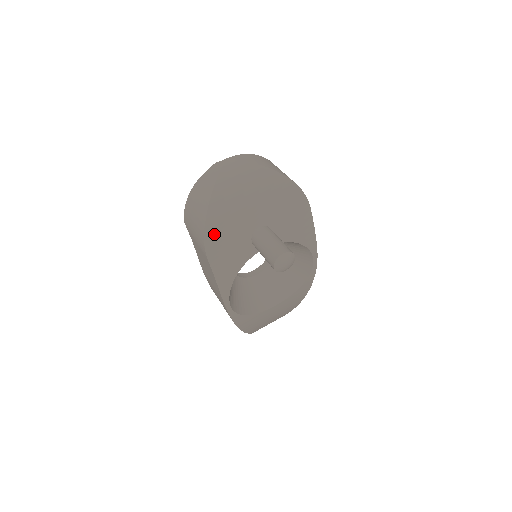
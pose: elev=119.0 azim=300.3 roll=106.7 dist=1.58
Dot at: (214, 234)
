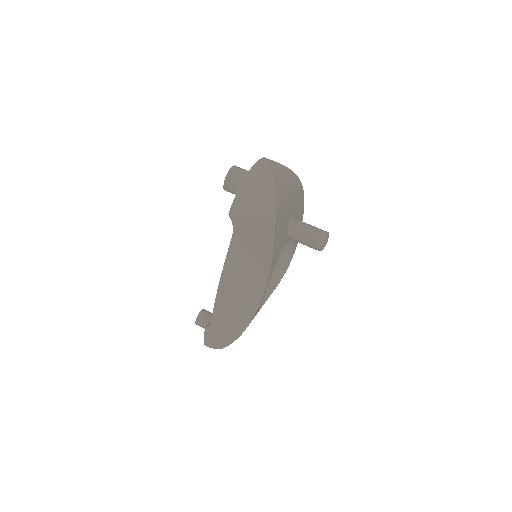
Dot at: (279, 217)
